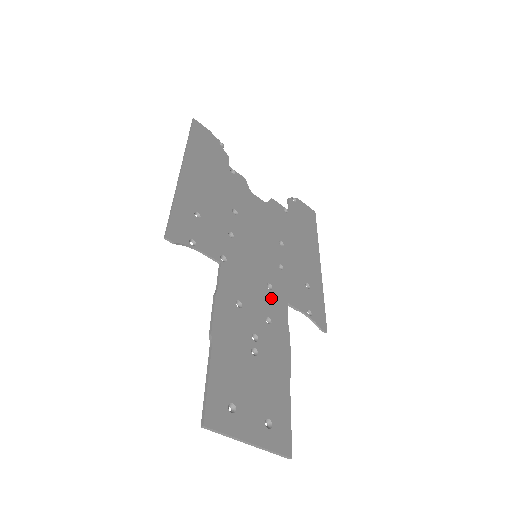
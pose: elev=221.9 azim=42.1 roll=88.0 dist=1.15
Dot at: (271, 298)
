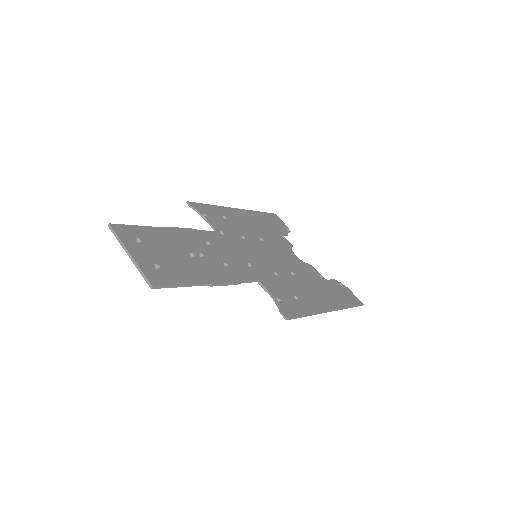
Dot at: (243, 266)
